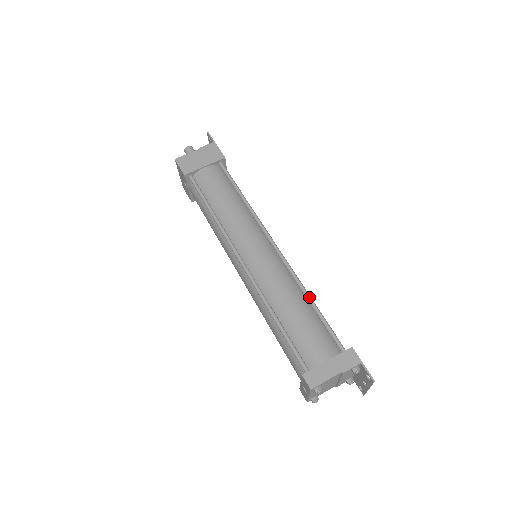
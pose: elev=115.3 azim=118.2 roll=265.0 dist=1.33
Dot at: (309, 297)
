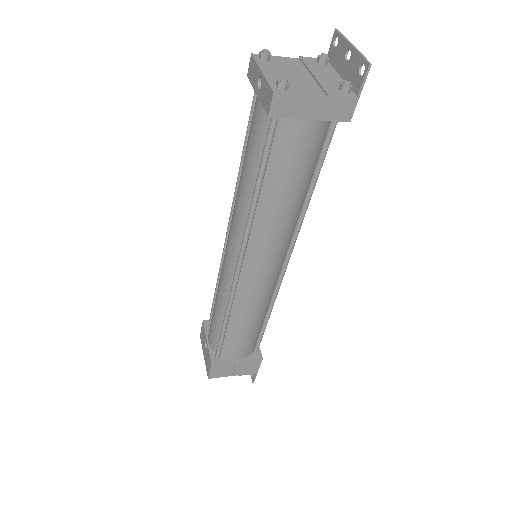
Dot at: occluded
